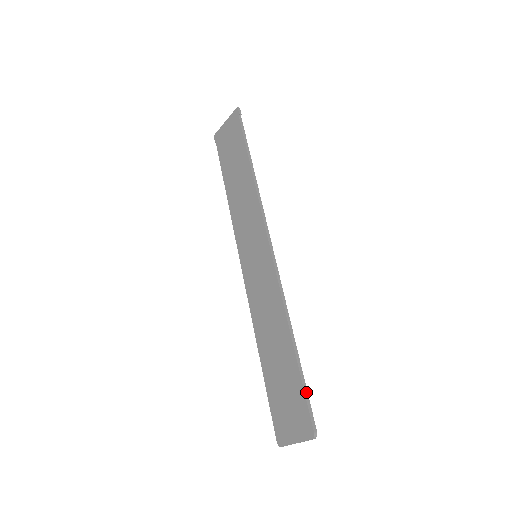
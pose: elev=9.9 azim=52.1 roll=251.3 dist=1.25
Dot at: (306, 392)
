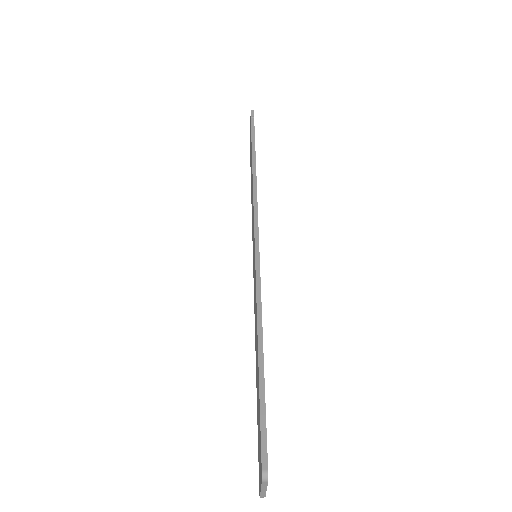
Dot at: (263, 412)
